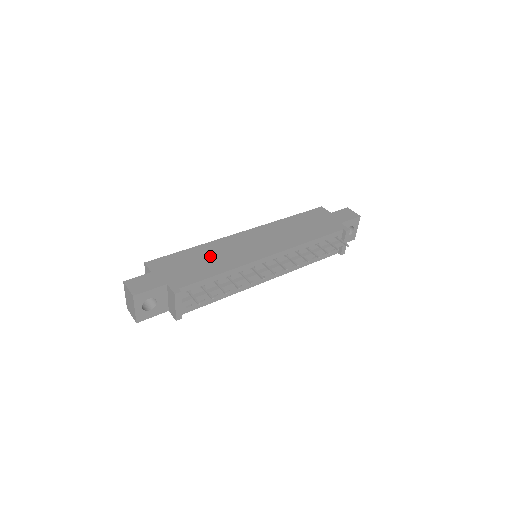
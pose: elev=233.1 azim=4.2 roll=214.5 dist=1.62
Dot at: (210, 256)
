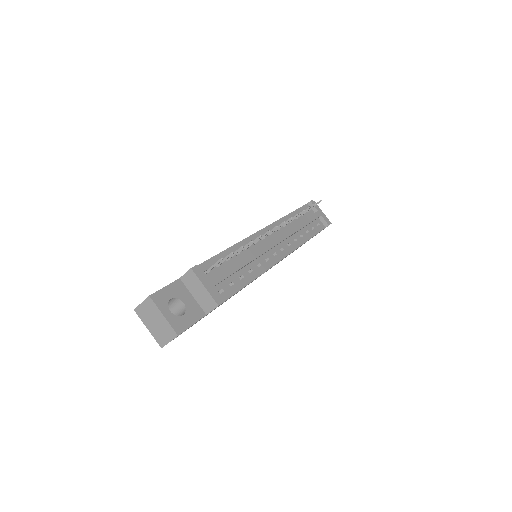
Dot at: occluded
